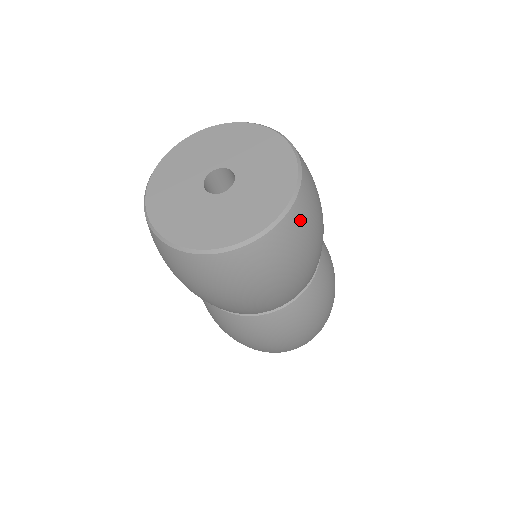
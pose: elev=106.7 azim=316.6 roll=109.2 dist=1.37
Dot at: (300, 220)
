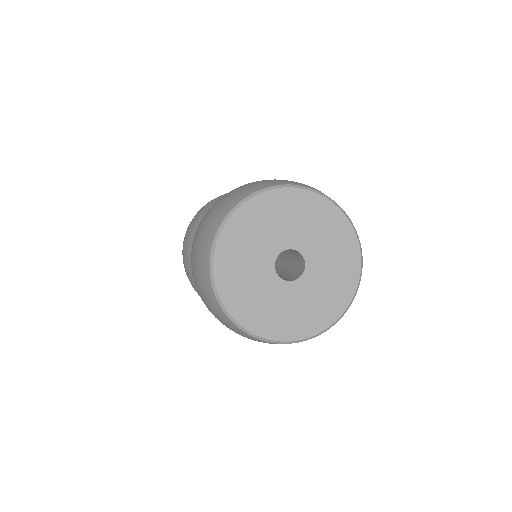
Dot at: occluded
